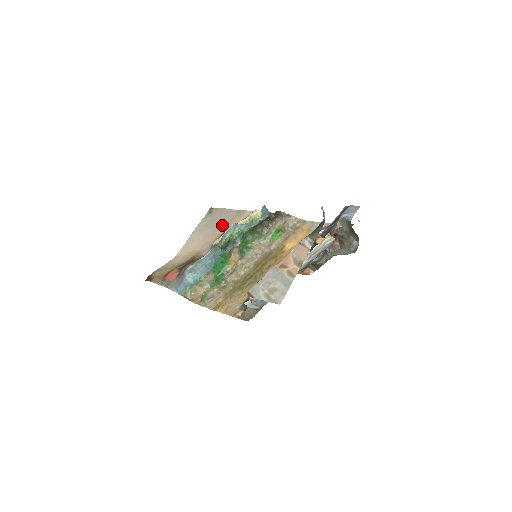
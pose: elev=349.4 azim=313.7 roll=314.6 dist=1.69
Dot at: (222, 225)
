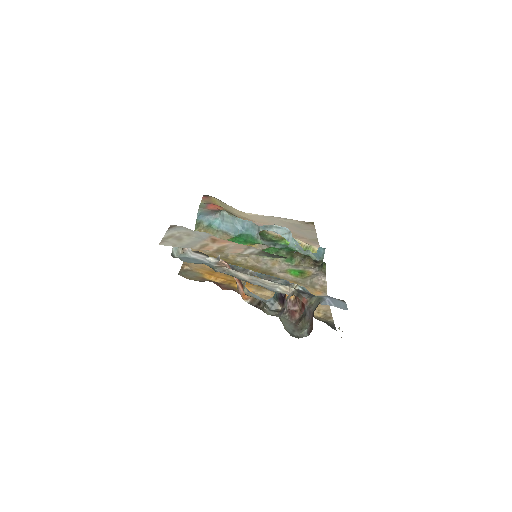
Dot at: (293, 232)
